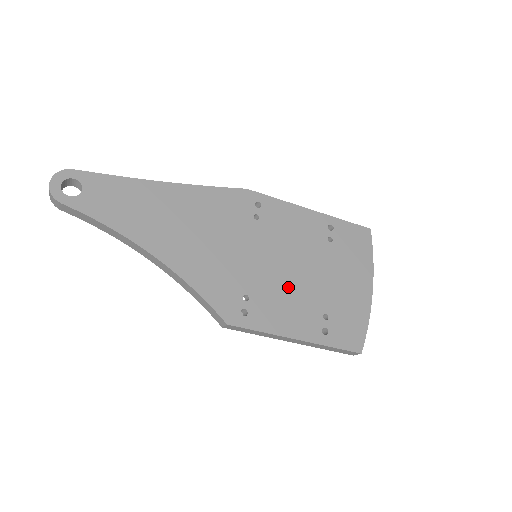
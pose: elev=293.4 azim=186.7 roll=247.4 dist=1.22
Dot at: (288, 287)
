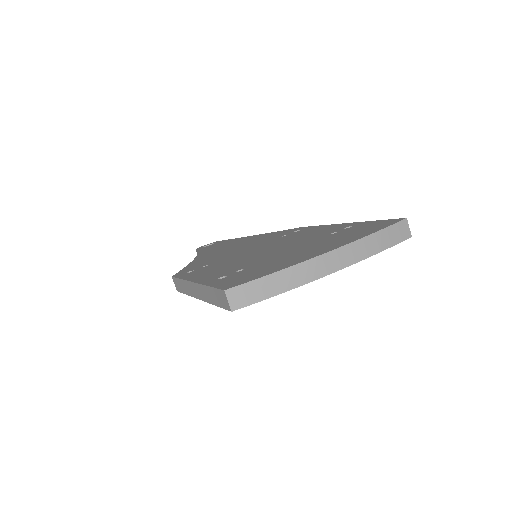
Dot at: (243, 259)
